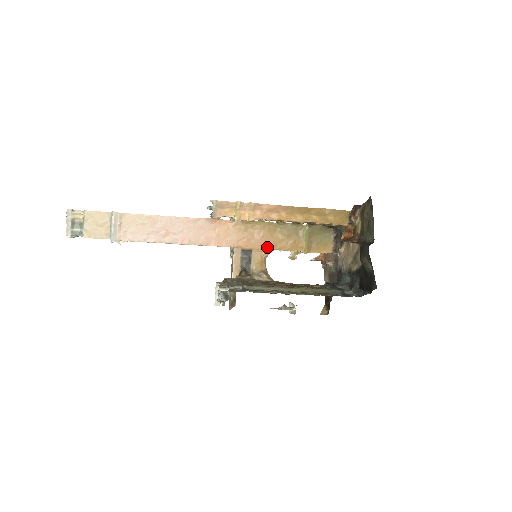
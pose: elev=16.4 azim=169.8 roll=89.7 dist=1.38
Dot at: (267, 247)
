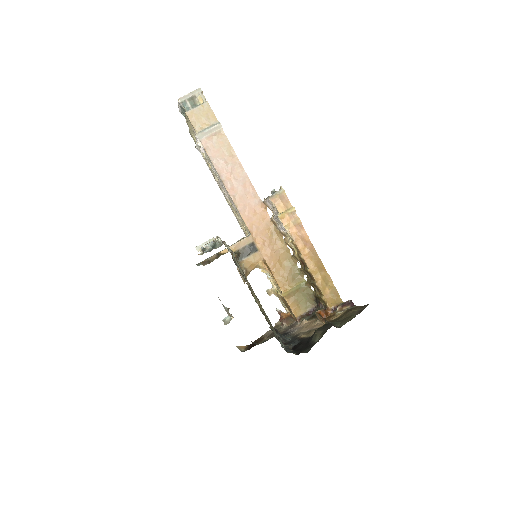
Dot at: (268, 261)
